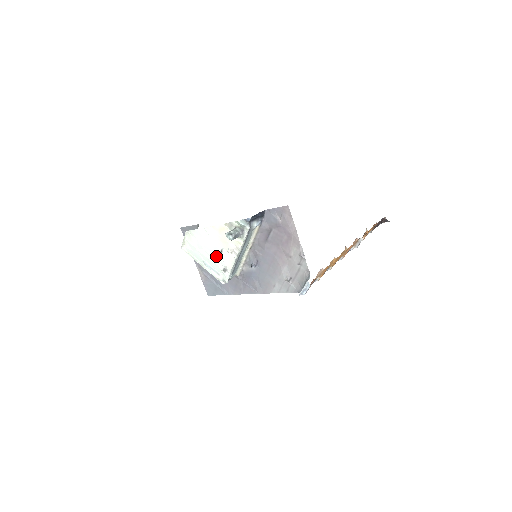
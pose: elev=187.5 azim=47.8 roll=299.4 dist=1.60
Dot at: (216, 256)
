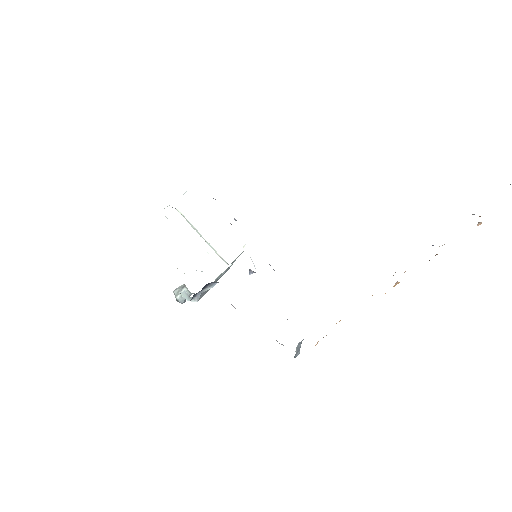
Dot at: occluded
